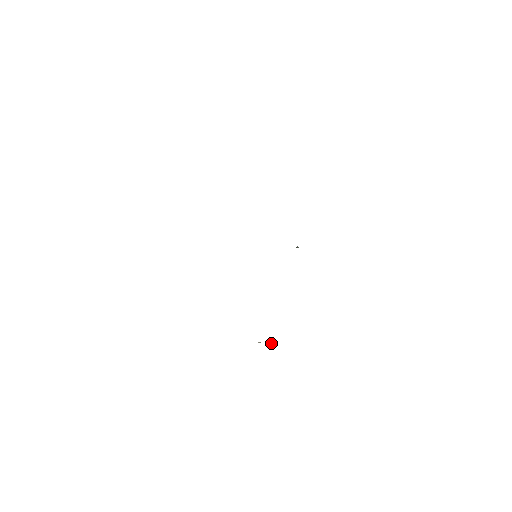
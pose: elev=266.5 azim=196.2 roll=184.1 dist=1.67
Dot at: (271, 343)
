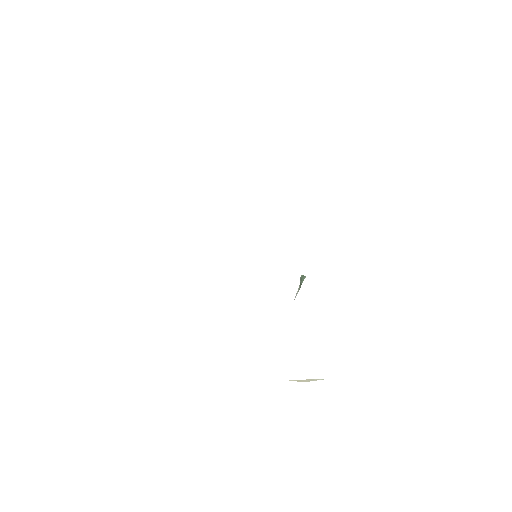
Dot at: (321, 379)
